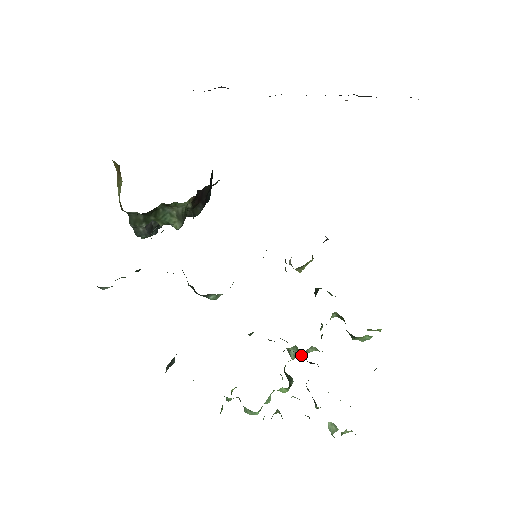
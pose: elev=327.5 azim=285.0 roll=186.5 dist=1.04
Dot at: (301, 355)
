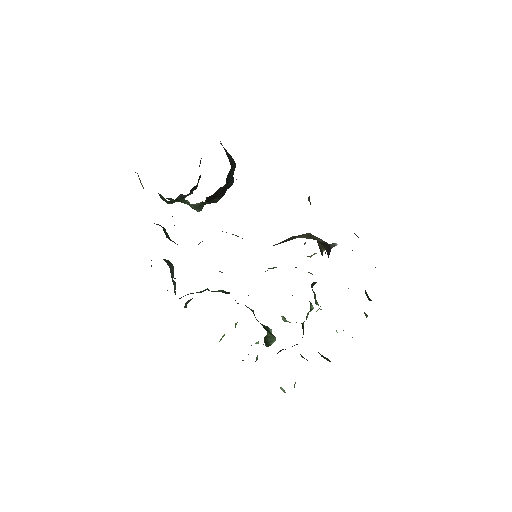
Dot at: occluded
